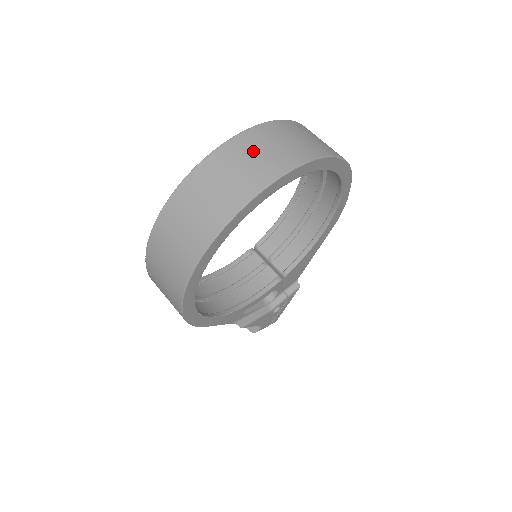
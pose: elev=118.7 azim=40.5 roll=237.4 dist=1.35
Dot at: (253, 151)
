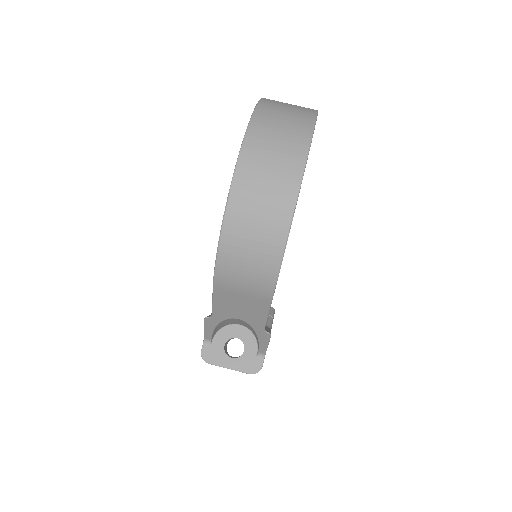
Dot at: occluded
